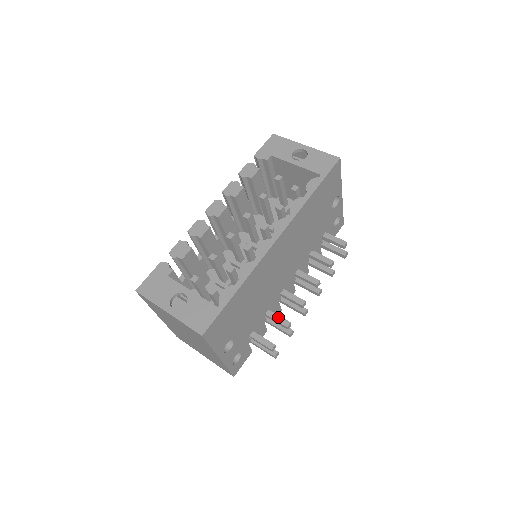
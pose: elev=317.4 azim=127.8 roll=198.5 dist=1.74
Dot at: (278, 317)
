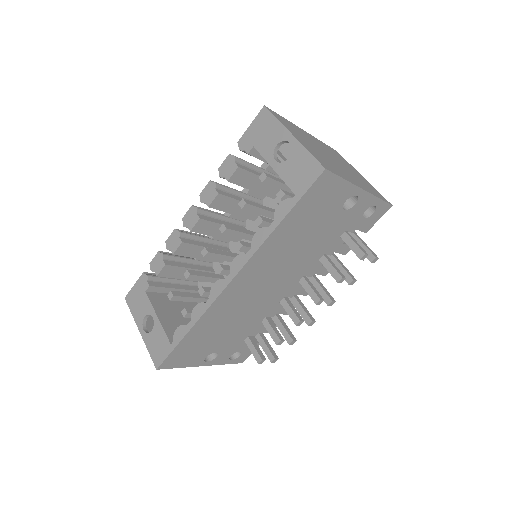
Dot at: (271, 330)
